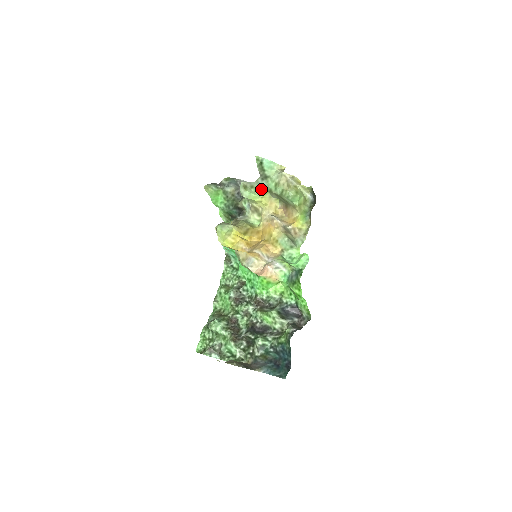
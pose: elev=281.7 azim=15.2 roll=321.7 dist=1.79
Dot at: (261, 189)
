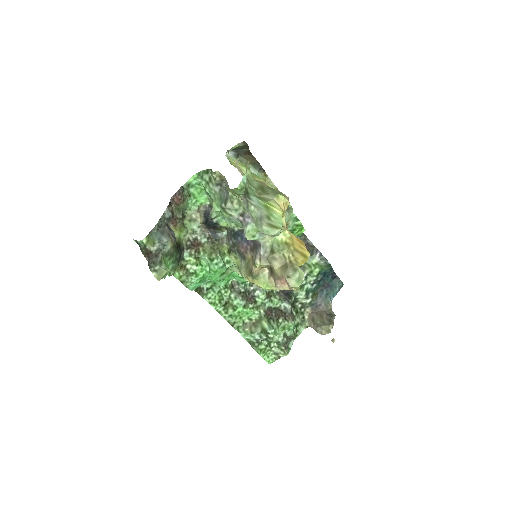
Dot at: (267, 208)
